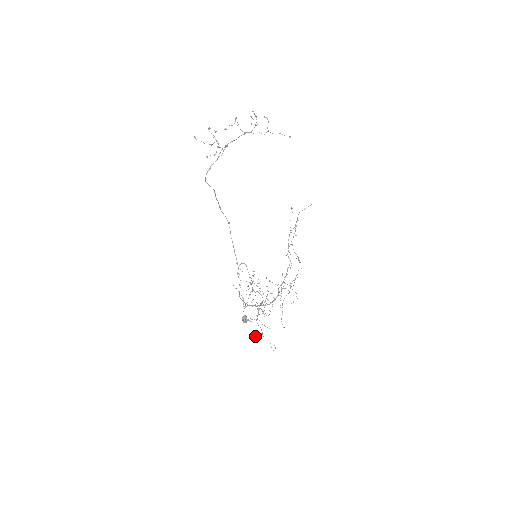
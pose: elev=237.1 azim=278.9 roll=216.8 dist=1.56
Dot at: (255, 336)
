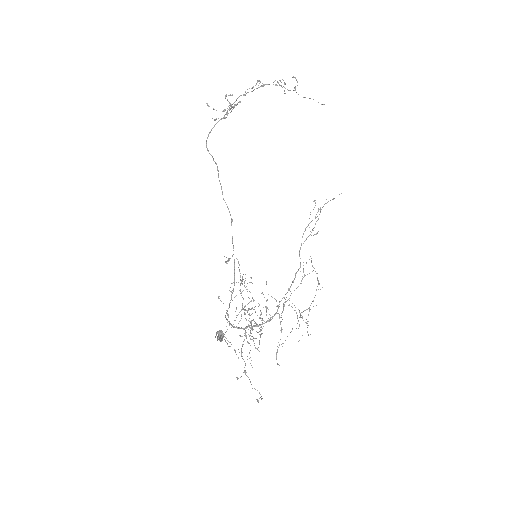
Dot at: (236, 377)
